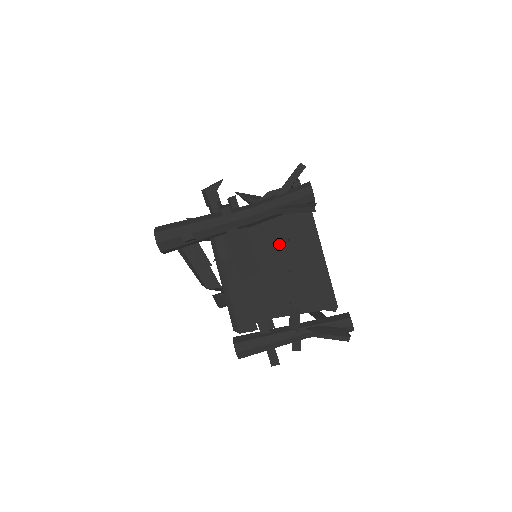
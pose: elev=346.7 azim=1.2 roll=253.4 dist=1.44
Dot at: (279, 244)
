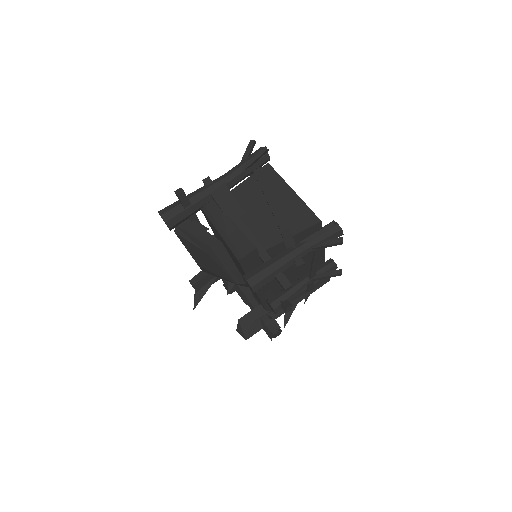
Dot at: (255, 194)
